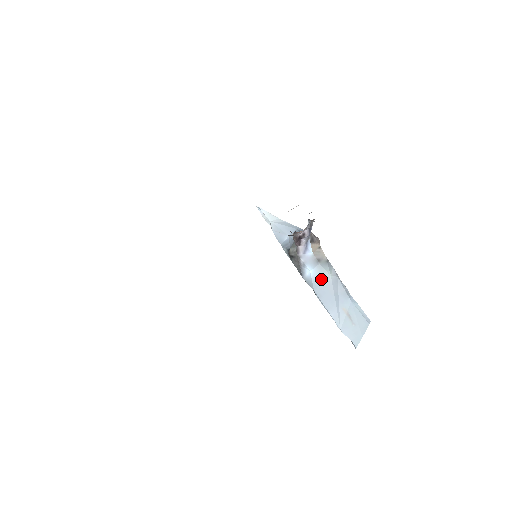
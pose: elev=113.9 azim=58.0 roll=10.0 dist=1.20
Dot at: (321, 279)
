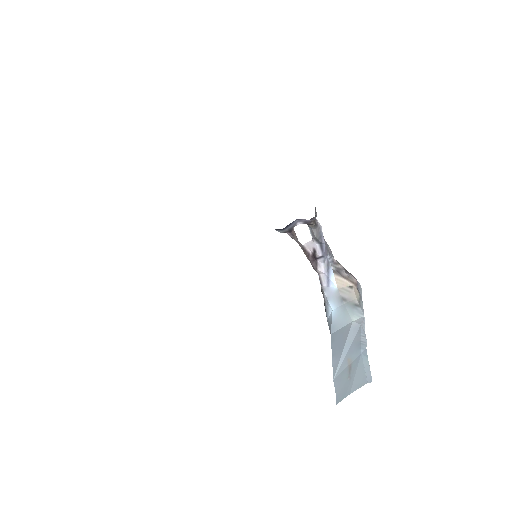
Dot at: (341, 322)
